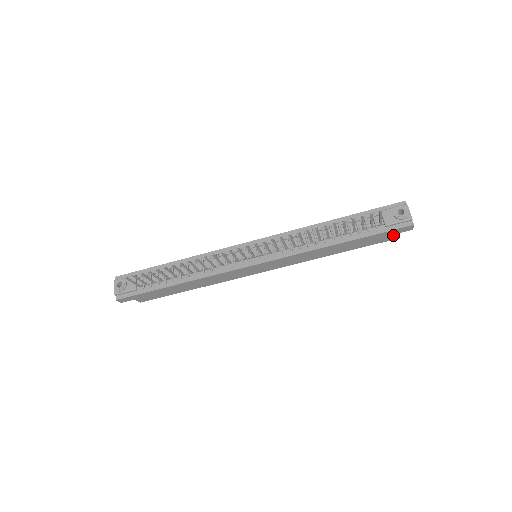
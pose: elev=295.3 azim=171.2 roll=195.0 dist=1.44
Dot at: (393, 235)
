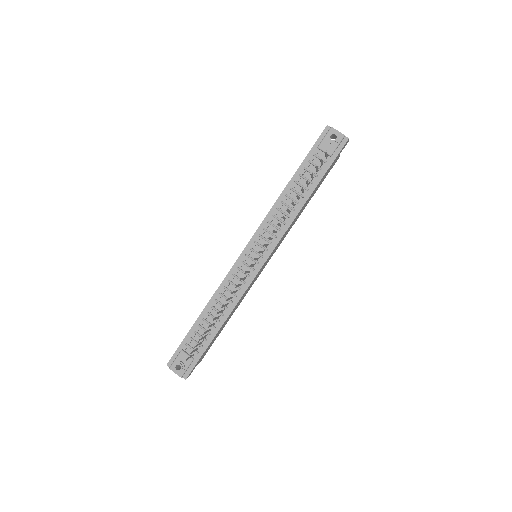
Dot at: (338, 157)
